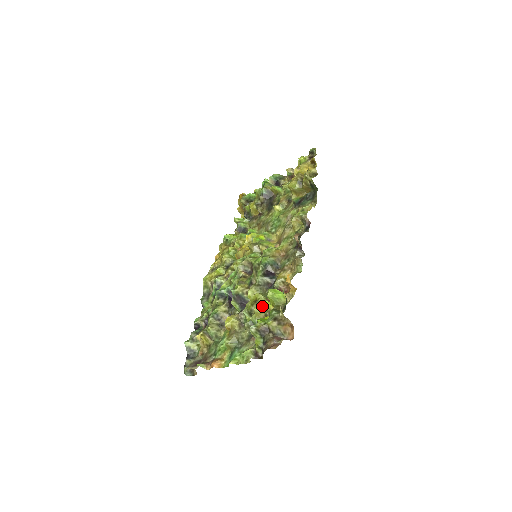
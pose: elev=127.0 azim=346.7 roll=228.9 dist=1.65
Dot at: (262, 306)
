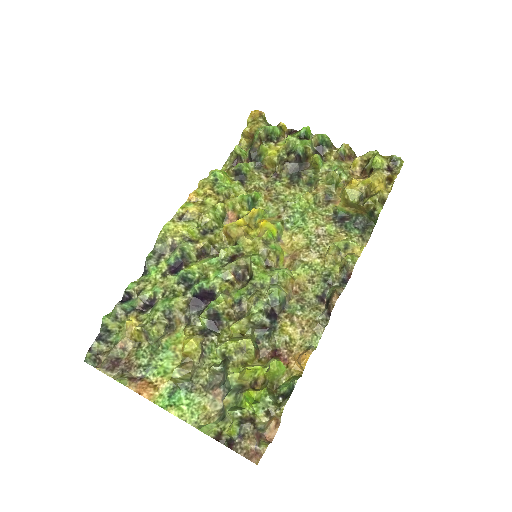
Dot at: (253, 372)
